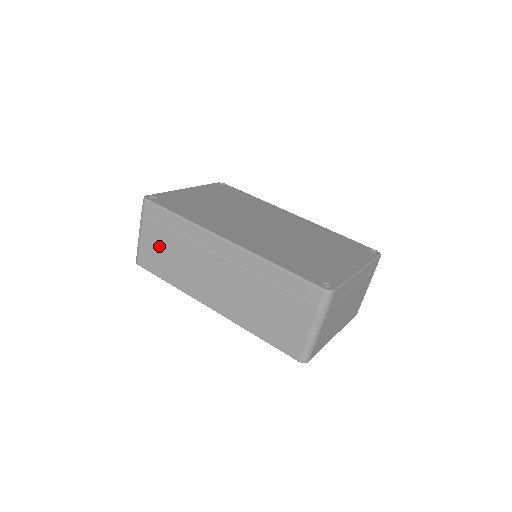
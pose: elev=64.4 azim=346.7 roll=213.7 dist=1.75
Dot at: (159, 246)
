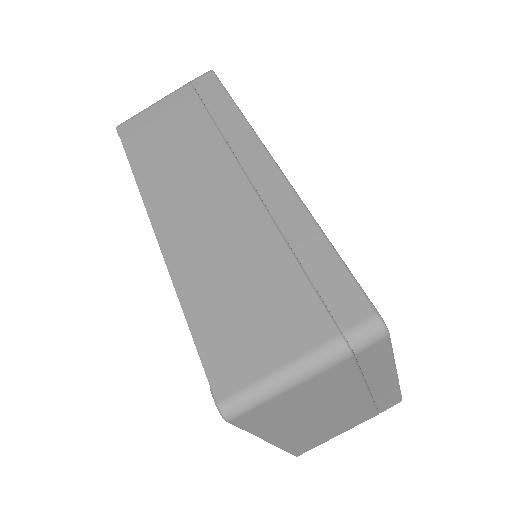
Dot at: (171, 123)
